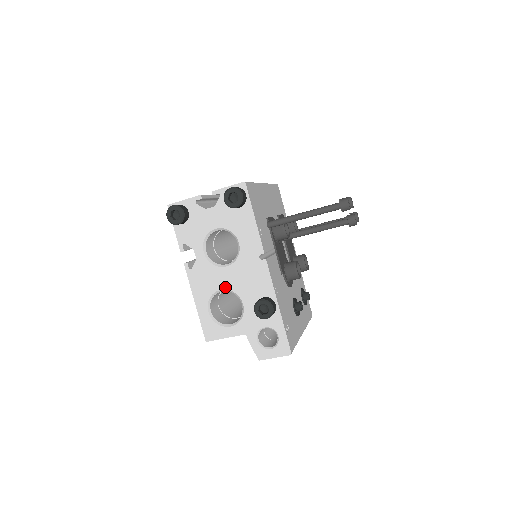
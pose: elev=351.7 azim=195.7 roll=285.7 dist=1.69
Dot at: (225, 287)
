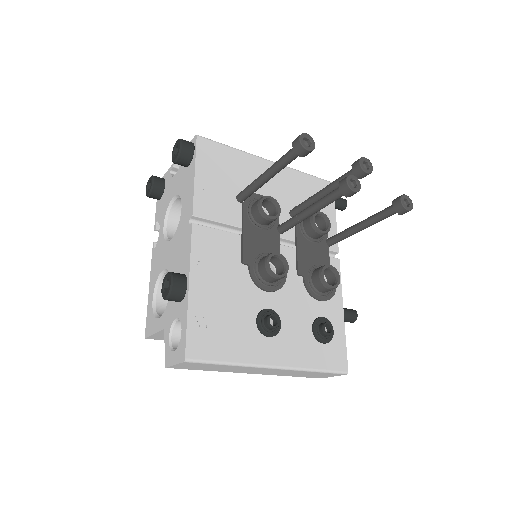
Dot at: (165, 266)
